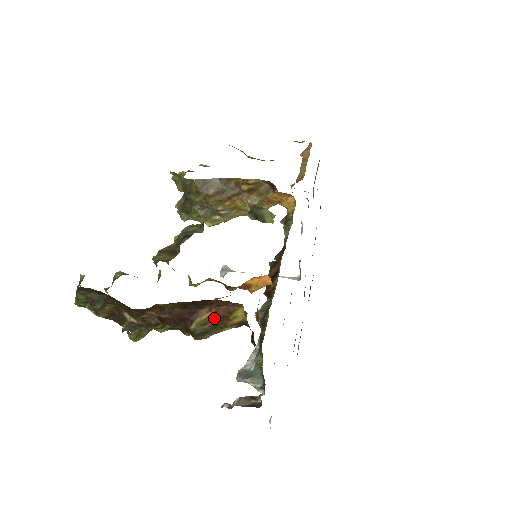
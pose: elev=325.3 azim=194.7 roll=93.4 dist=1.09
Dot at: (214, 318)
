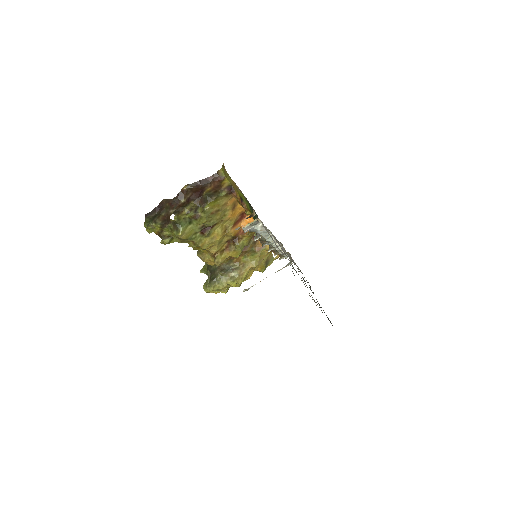
Dot at: (214, 189)
